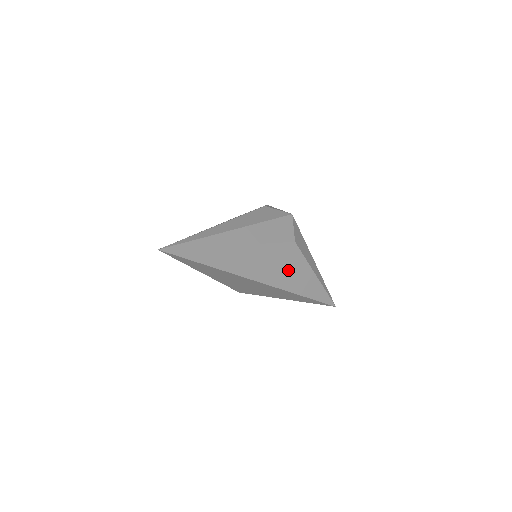
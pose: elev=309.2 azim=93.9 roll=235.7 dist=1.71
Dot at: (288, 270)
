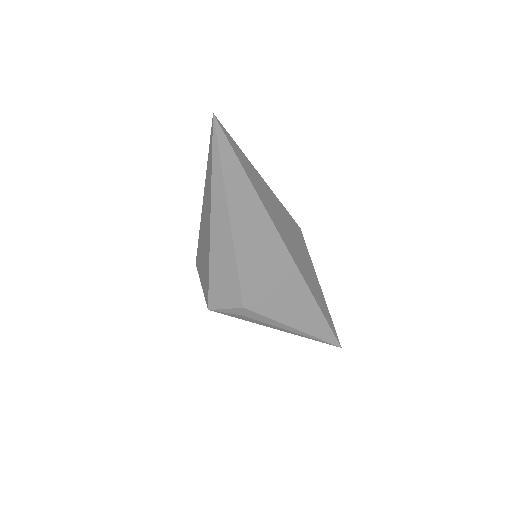
Dot at: (303, 259)
